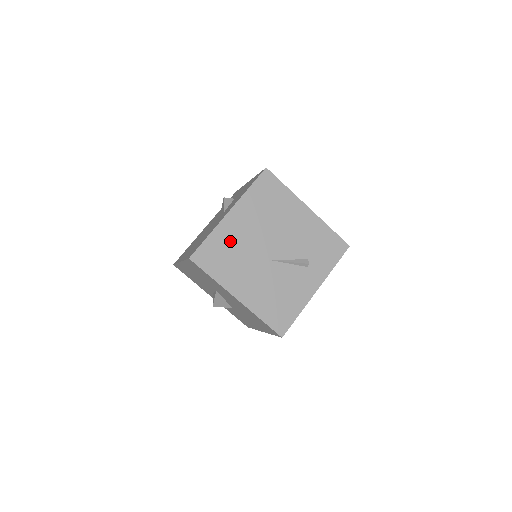
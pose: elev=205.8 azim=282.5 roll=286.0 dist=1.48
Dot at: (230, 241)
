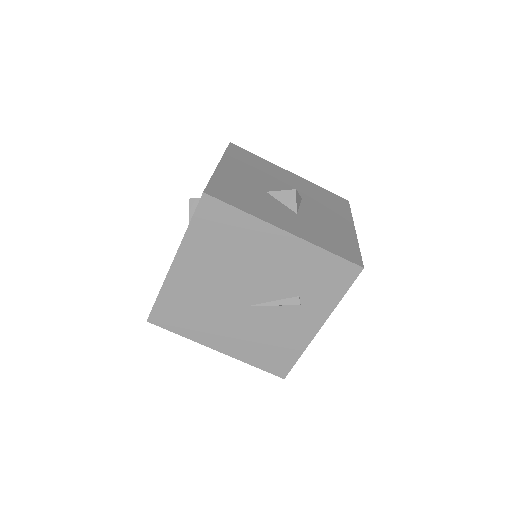
Dot at: (187, 295)
